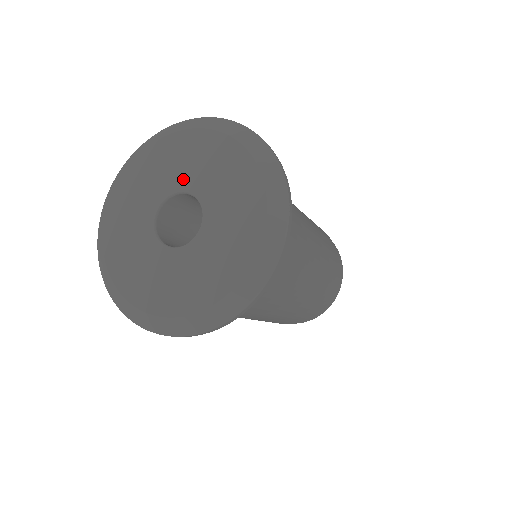
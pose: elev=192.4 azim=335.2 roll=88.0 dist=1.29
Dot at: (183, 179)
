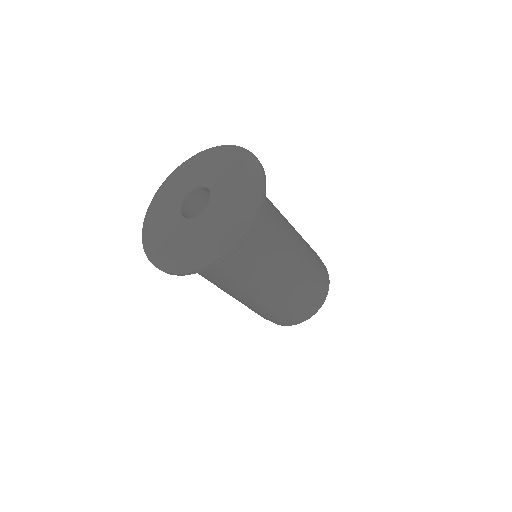
Dot at: (208, 179)
